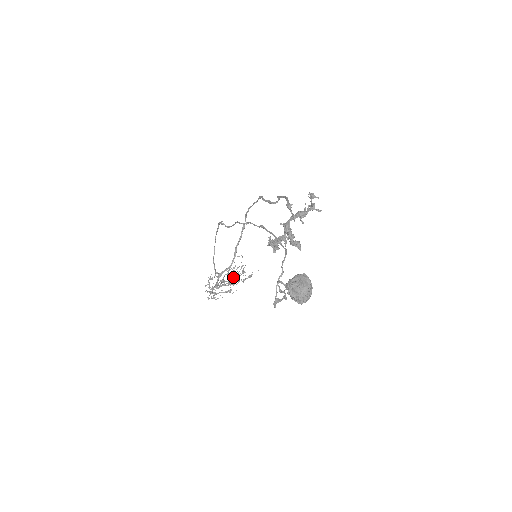
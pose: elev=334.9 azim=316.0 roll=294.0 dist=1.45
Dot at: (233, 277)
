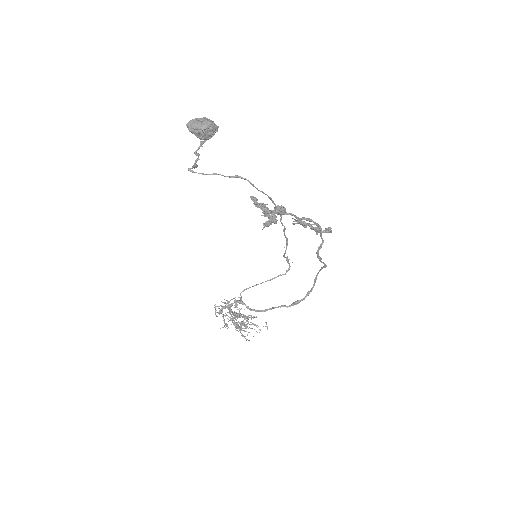
Dot at: occluded
